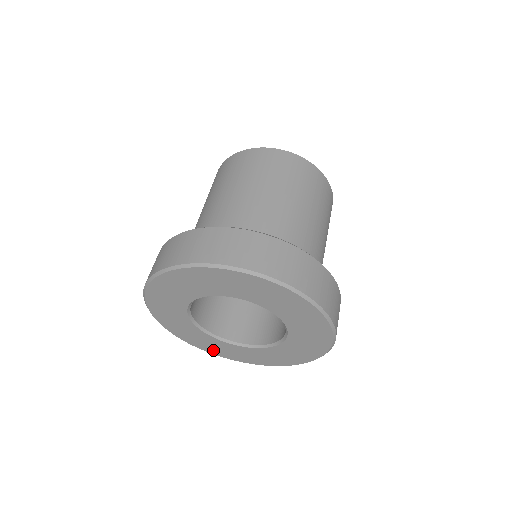
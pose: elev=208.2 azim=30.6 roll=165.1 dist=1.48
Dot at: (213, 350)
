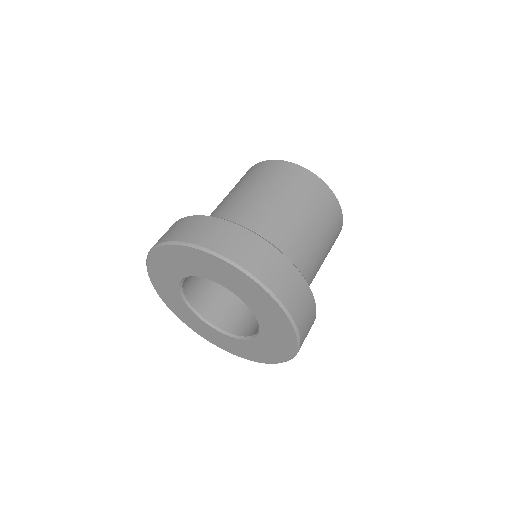
Dot at: (246, 355)
